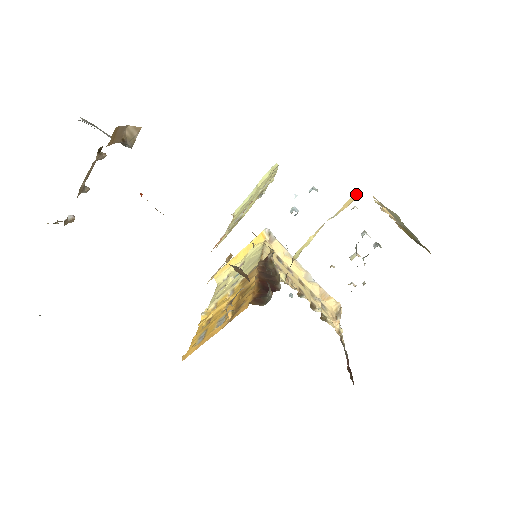
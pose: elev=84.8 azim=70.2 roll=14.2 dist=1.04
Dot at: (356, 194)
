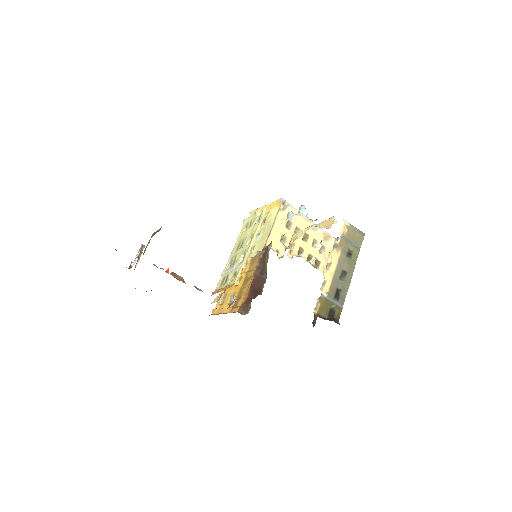
Dot at: (330, 222)
